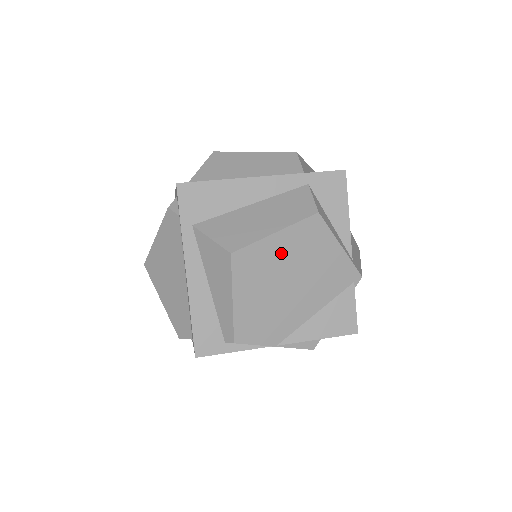
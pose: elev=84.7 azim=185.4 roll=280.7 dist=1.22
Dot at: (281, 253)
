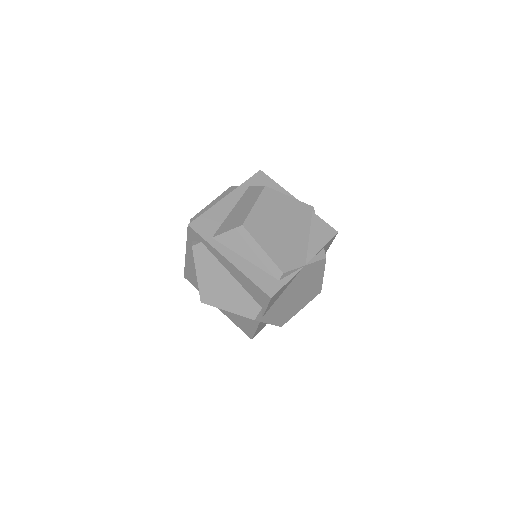
Dot at: (265, 214)
